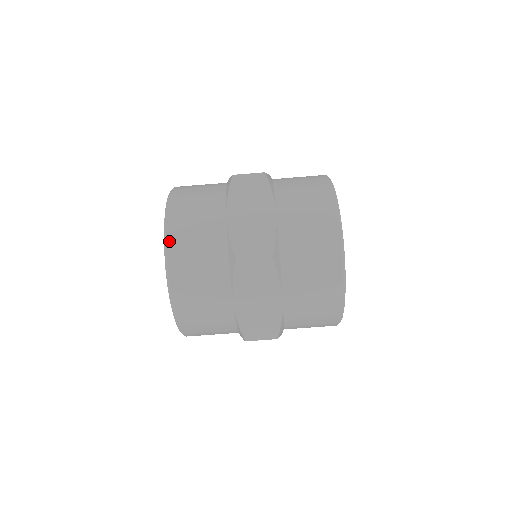
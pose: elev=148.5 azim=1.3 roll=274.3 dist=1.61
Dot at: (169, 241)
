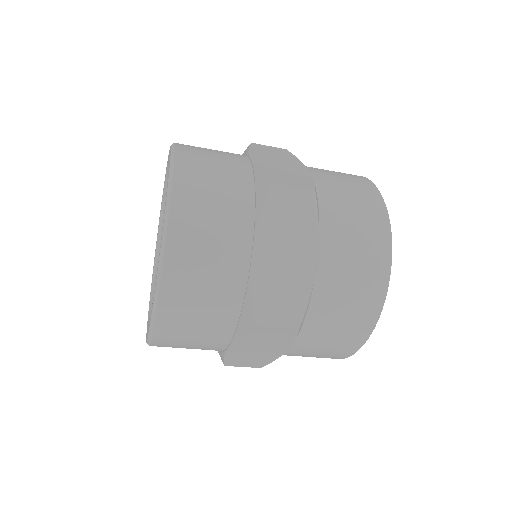
Dot at: (178, 160)
